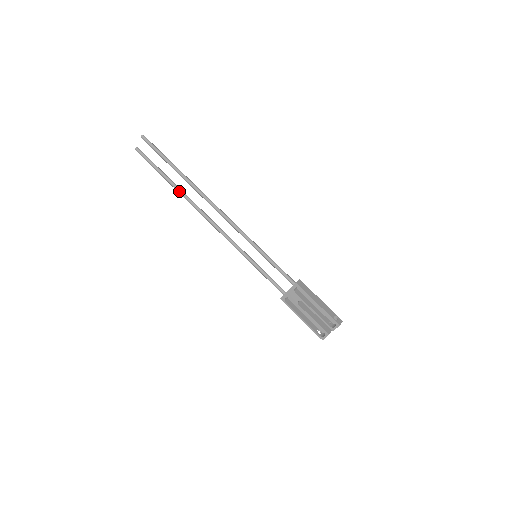
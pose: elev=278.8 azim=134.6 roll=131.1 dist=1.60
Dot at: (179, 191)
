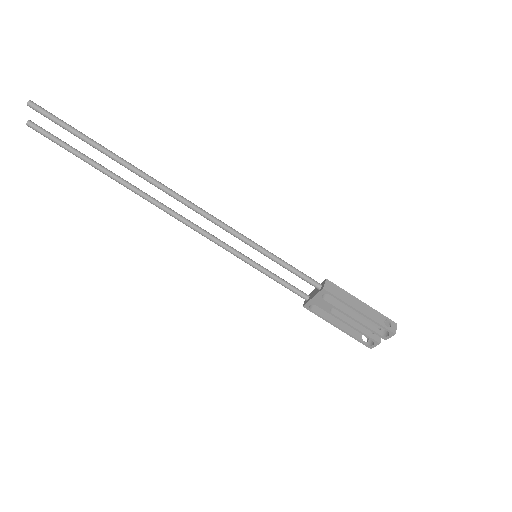
Dot at: (116, 180)
